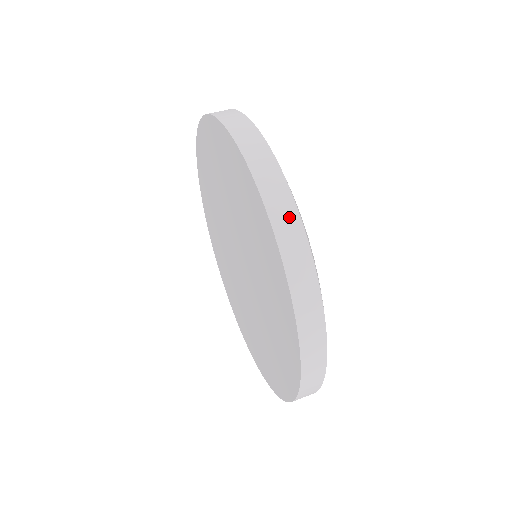
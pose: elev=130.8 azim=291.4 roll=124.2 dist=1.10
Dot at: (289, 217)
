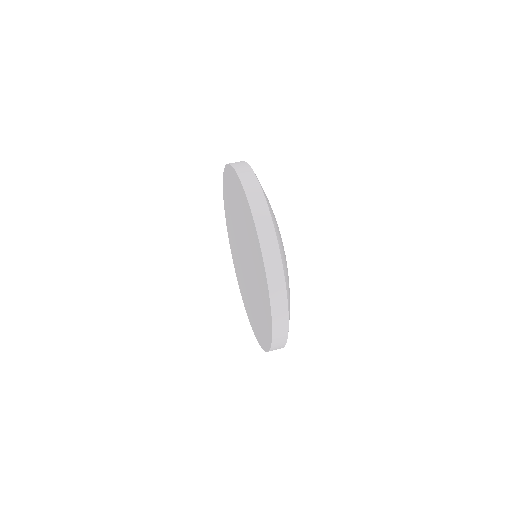
Dot at: (260, 201)
